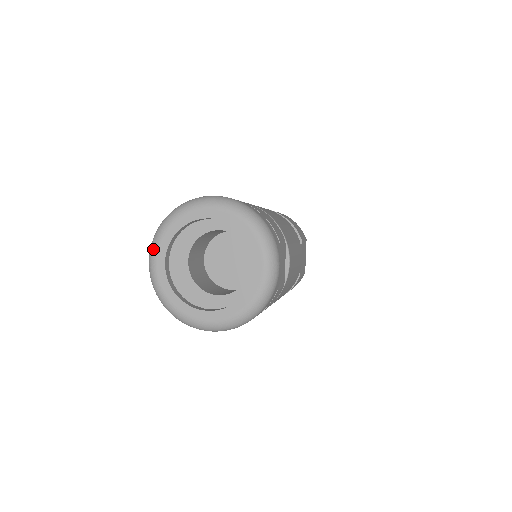
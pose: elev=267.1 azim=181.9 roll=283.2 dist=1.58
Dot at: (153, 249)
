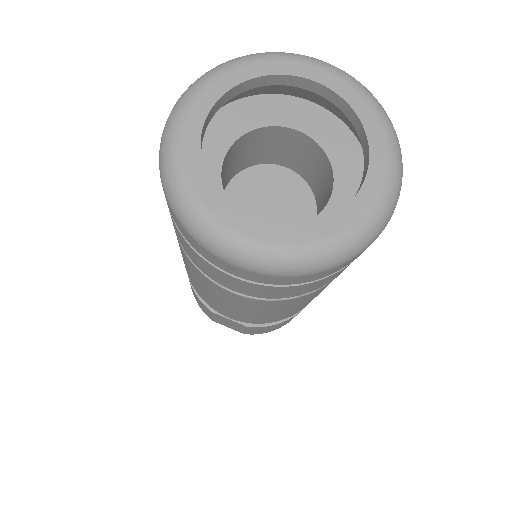
Dot at: (194, 88)
